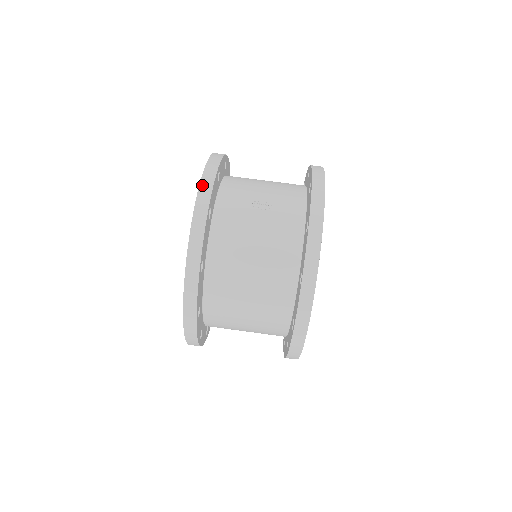
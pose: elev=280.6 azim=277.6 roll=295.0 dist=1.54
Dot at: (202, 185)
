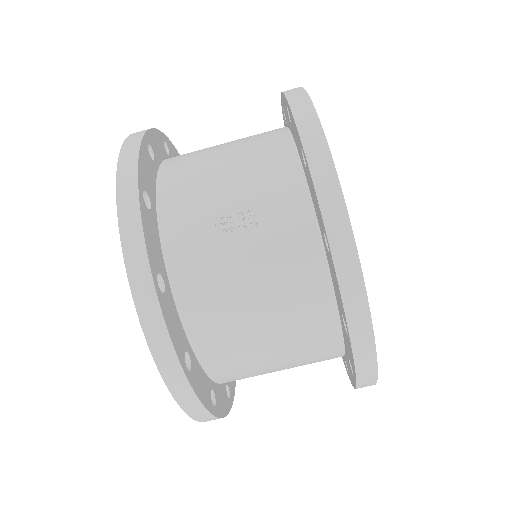
Dot at: (126, 245)
